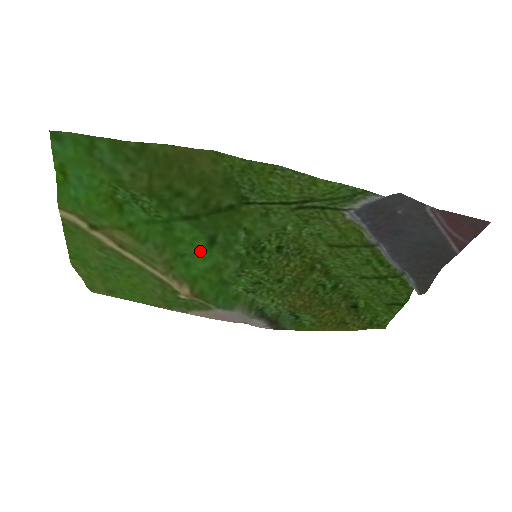
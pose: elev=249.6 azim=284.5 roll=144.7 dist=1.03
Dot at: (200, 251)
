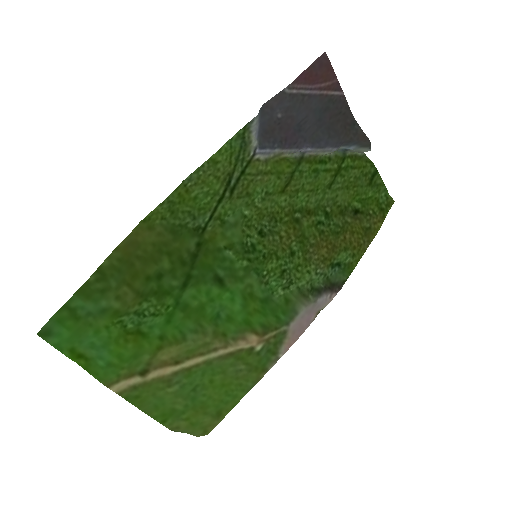
Dot at: (222, 298)
